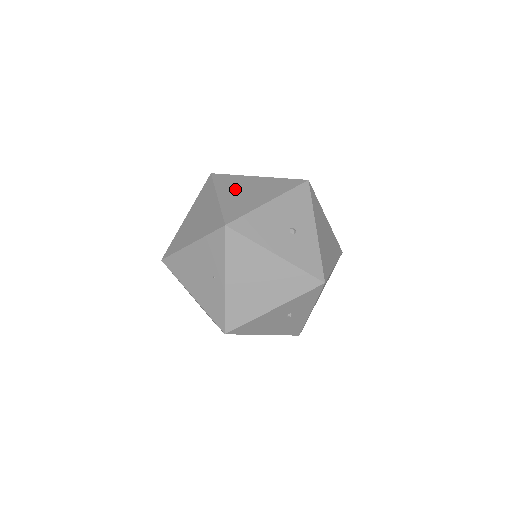
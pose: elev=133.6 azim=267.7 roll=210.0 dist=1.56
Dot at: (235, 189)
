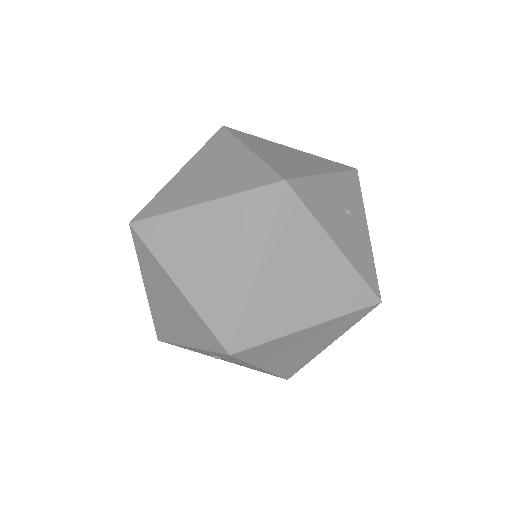
Dot at: occluded
